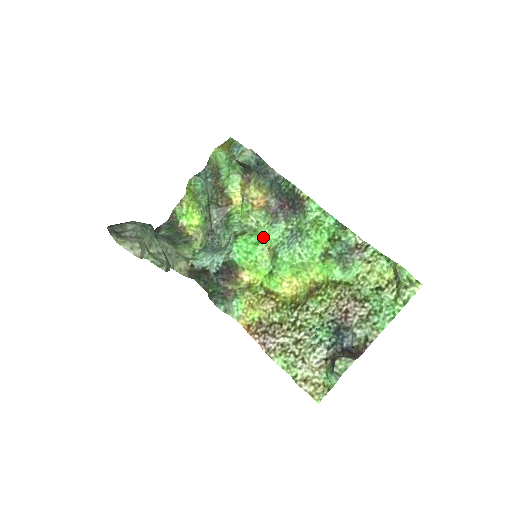
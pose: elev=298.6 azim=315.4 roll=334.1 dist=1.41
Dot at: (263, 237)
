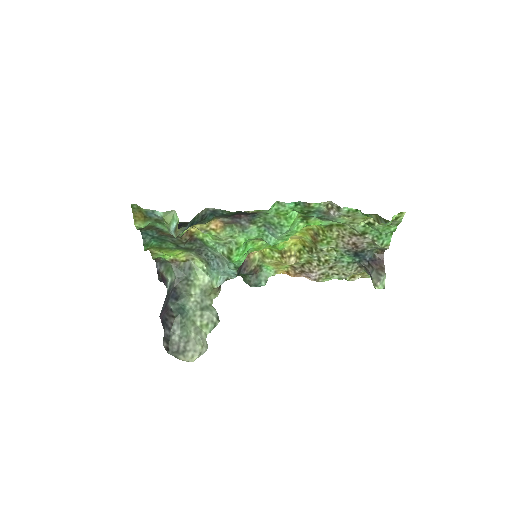
Dot at: (246, 241)
